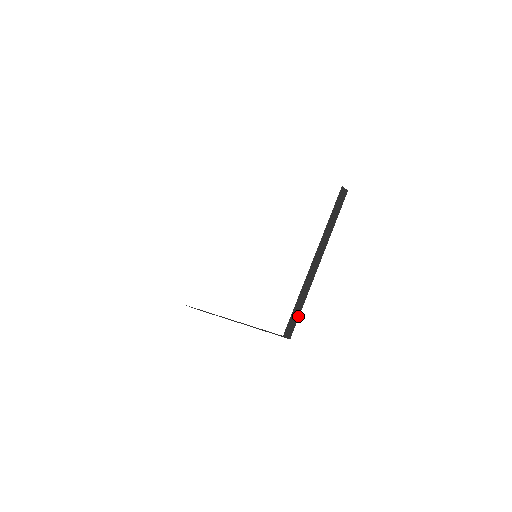
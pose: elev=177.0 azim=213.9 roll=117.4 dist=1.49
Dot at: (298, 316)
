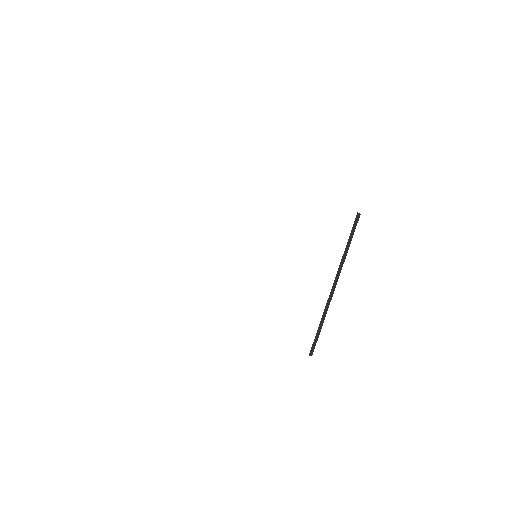
Dot at: (318, 335)
